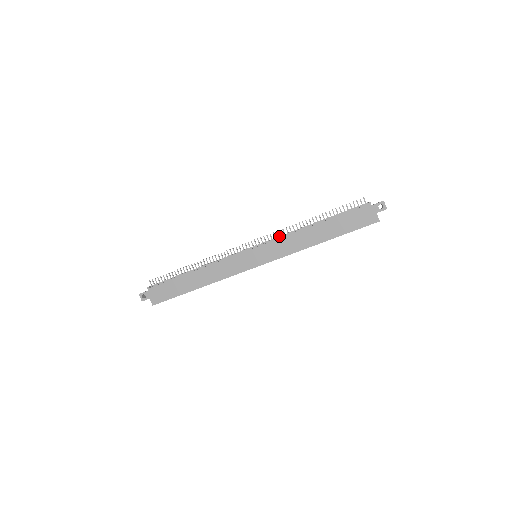
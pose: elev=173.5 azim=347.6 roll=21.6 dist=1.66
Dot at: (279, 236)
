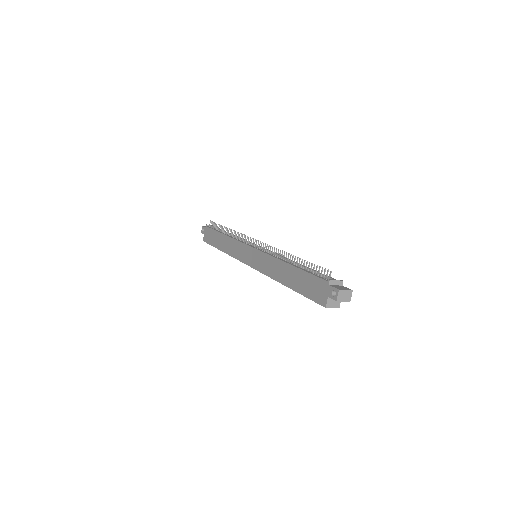
Dot at: (272, 252)
